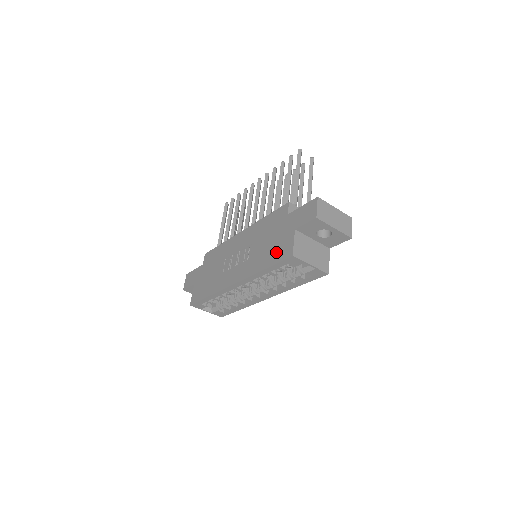
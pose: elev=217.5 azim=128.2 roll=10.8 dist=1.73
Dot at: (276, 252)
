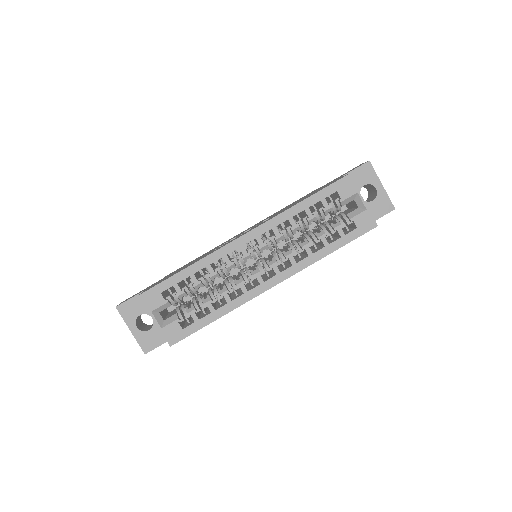
Dot at: (318, 190)
